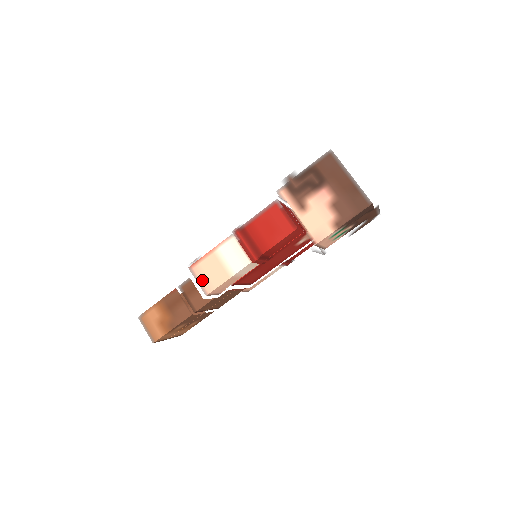
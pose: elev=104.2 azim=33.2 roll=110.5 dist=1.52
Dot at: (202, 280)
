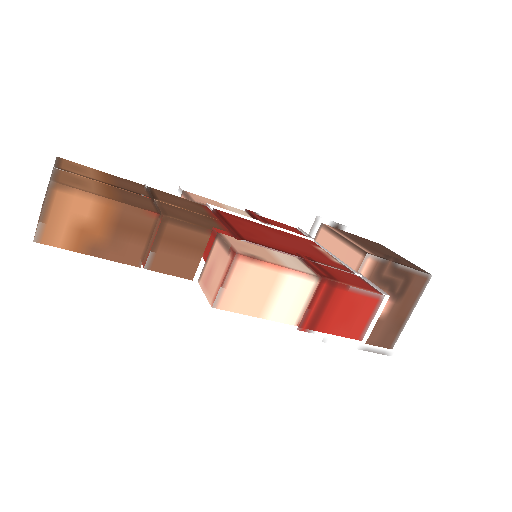
Dot at: (232, 288)
